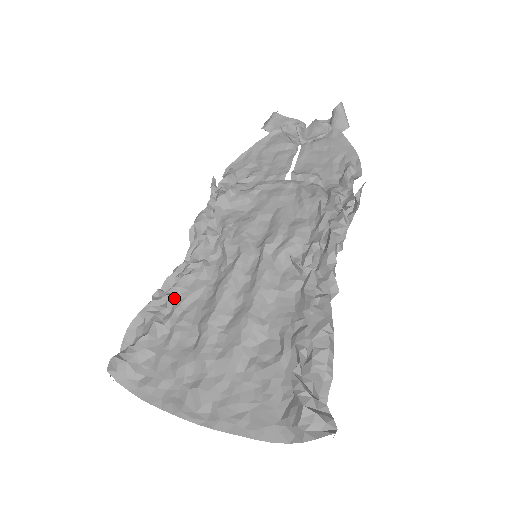
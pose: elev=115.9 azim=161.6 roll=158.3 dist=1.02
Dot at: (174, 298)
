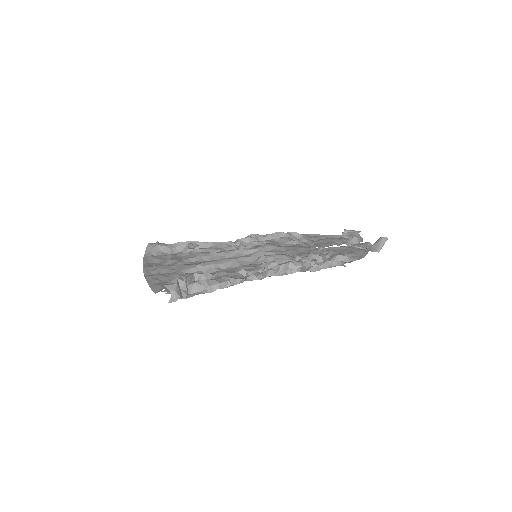
Dot at: (206, 246)
